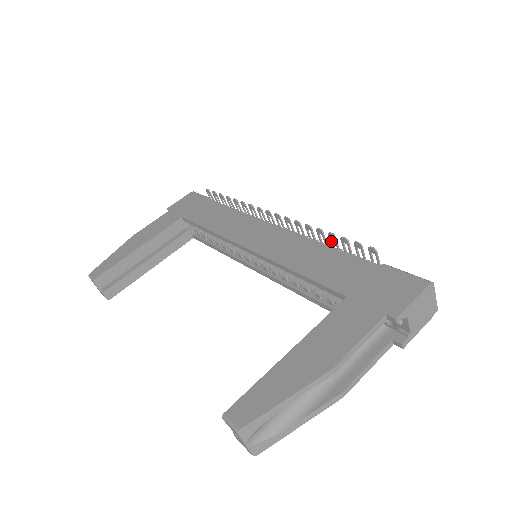
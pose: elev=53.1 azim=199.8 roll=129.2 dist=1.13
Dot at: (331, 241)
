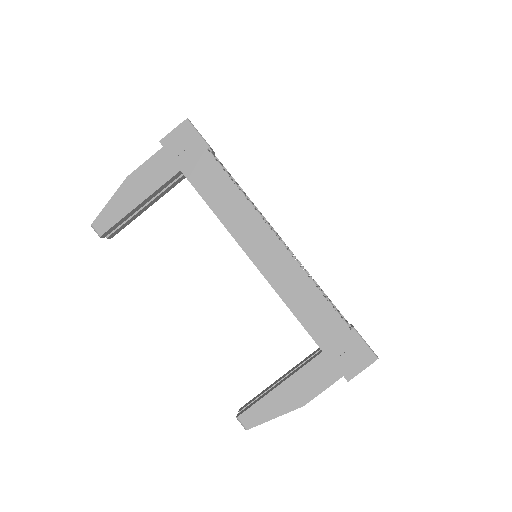
Dot at: occluded
